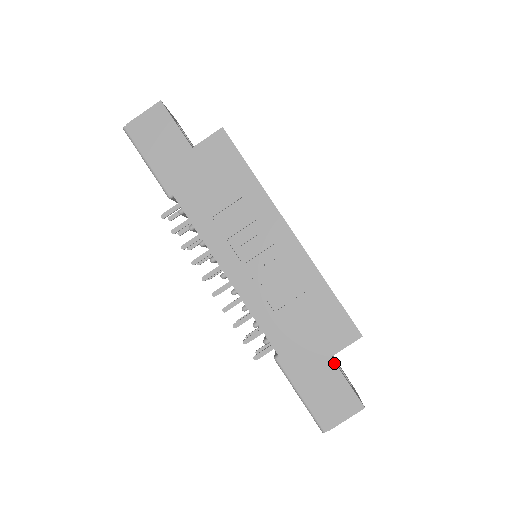
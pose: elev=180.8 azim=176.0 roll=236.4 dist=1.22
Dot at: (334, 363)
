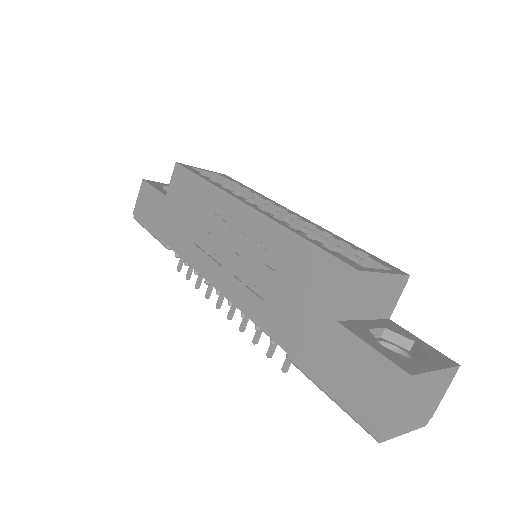
Dot at: (343, 328)
